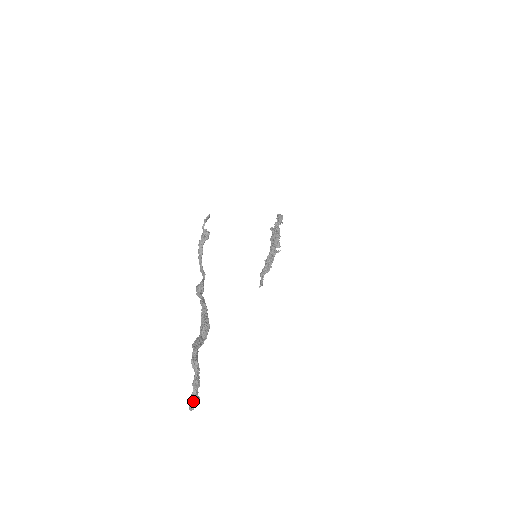
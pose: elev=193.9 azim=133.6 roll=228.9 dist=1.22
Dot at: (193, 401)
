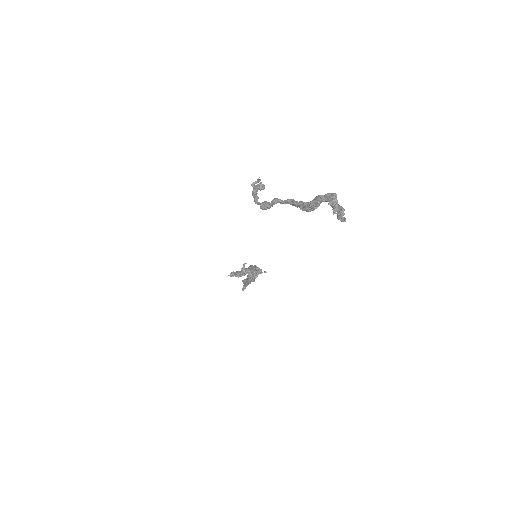
Dot at: (342, 216)
